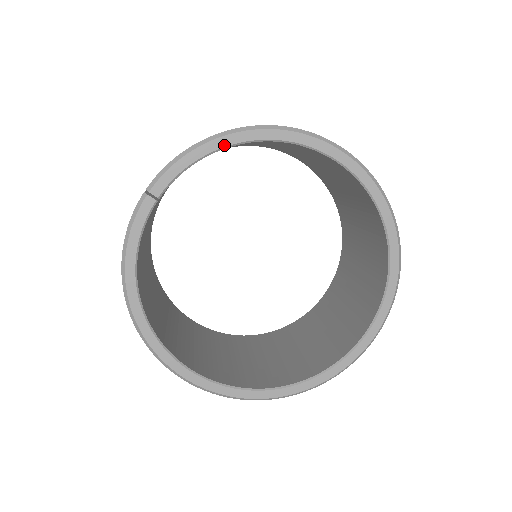
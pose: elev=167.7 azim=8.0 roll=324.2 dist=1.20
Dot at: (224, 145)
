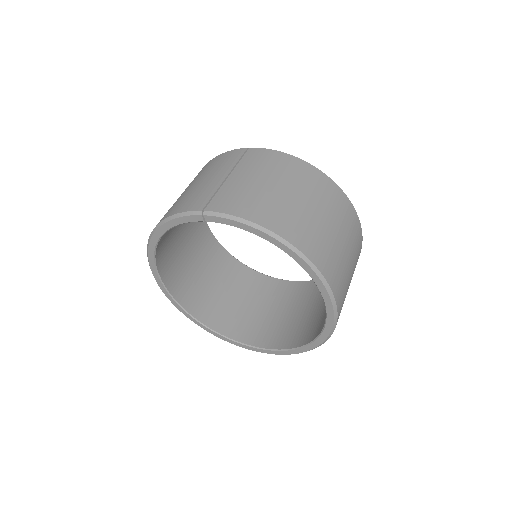
Dot at: (267, 239)
